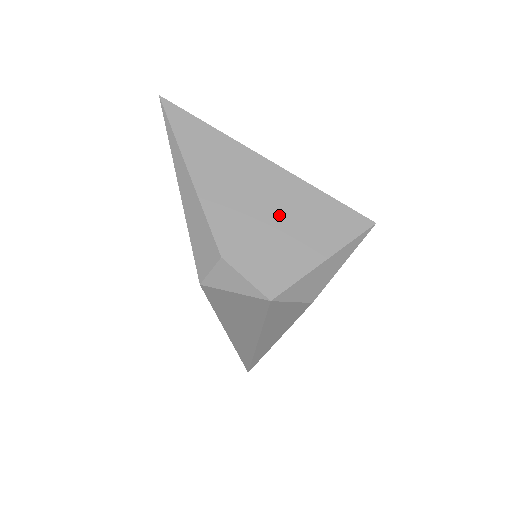
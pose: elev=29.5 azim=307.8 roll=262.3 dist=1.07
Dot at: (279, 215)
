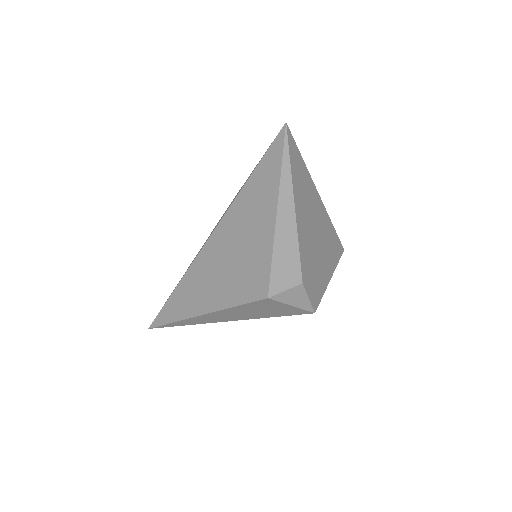
Dot at: (321, 246)
